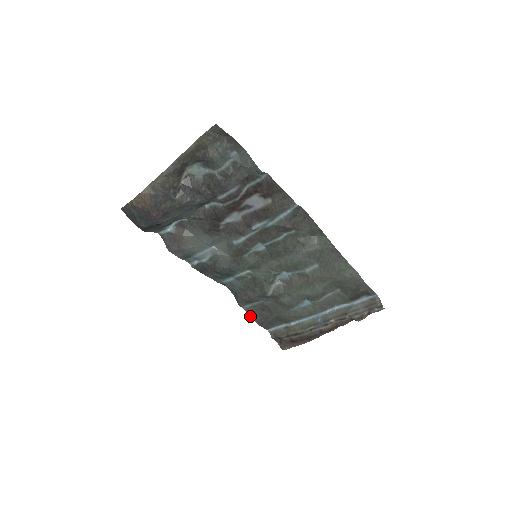
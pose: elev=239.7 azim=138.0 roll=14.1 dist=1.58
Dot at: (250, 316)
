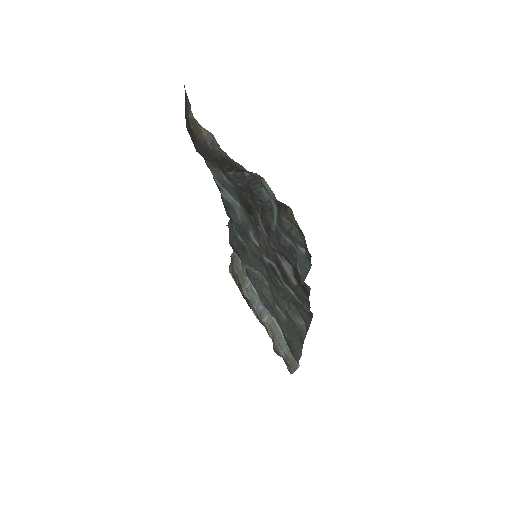
Dot at: (229, 235)
